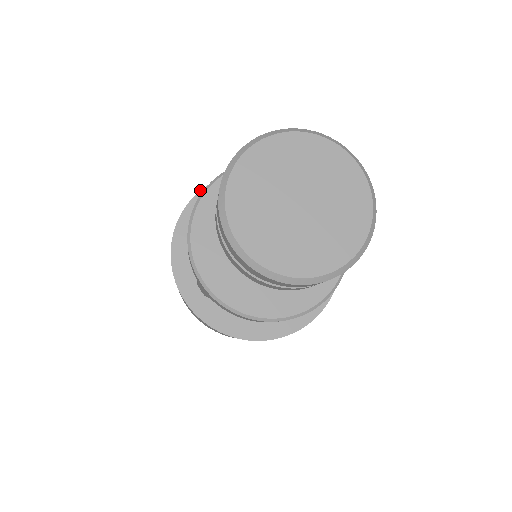
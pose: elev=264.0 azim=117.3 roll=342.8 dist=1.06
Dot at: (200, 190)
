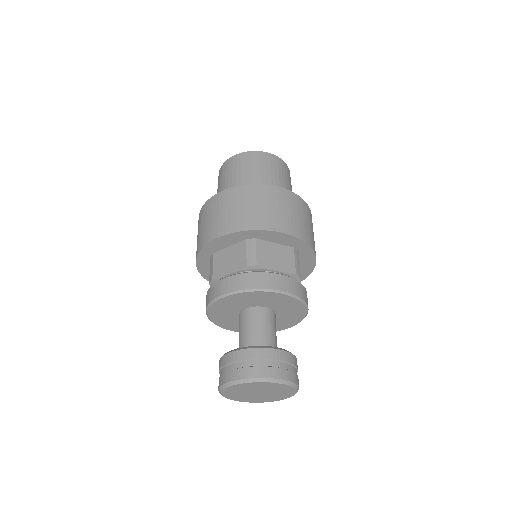
Dot at: (274, 231)
